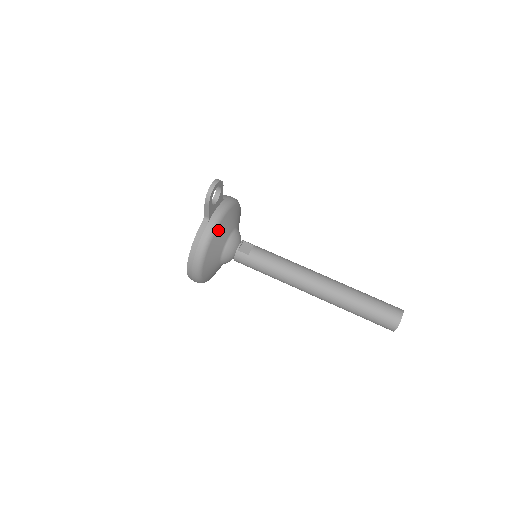
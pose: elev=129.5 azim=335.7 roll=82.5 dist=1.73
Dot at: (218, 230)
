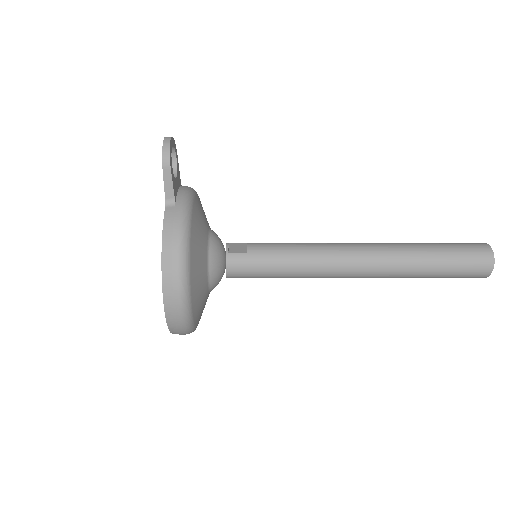
Dot at: (193, 216)
